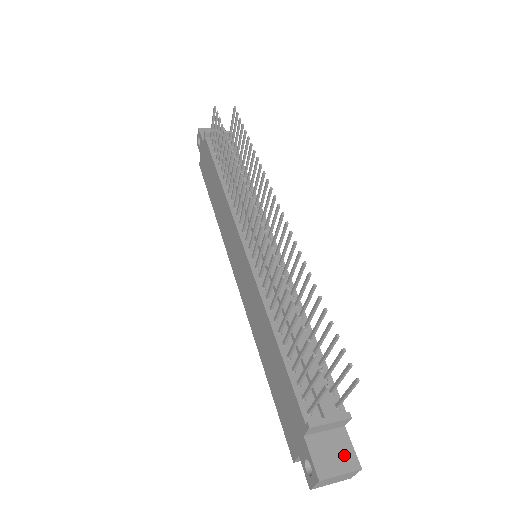
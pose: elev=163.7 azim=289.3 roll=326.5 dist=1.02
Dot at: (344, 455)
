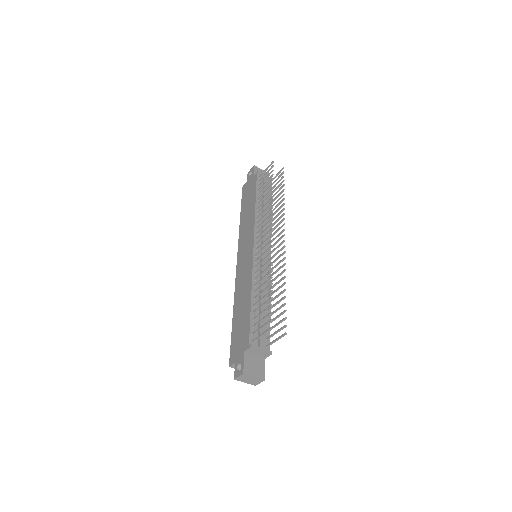
Dot at: (259, 370)
